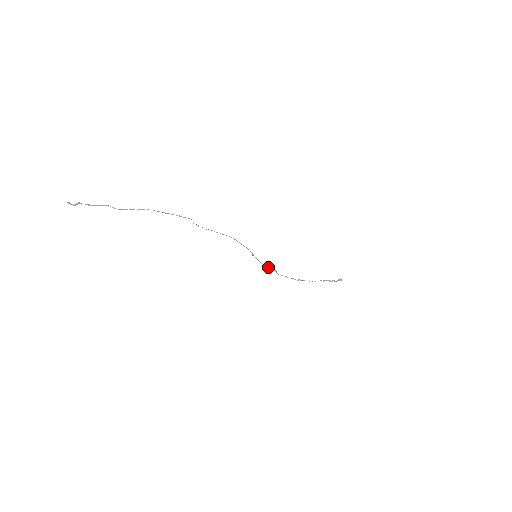
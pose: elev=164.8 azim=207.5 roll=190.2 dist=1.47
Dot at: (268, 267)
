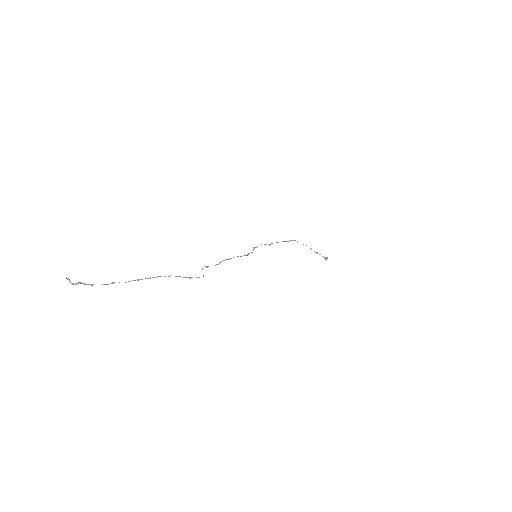
Dot at: occluded
